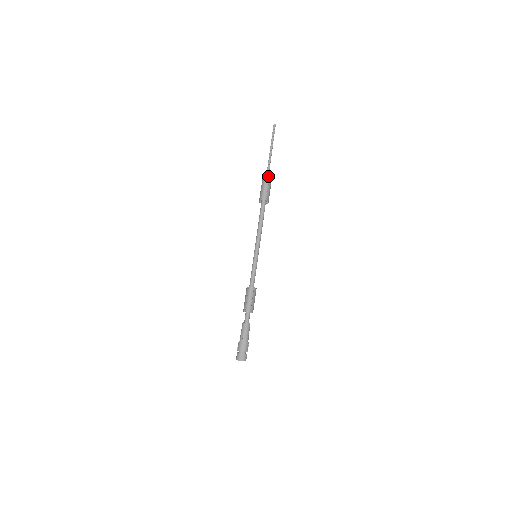
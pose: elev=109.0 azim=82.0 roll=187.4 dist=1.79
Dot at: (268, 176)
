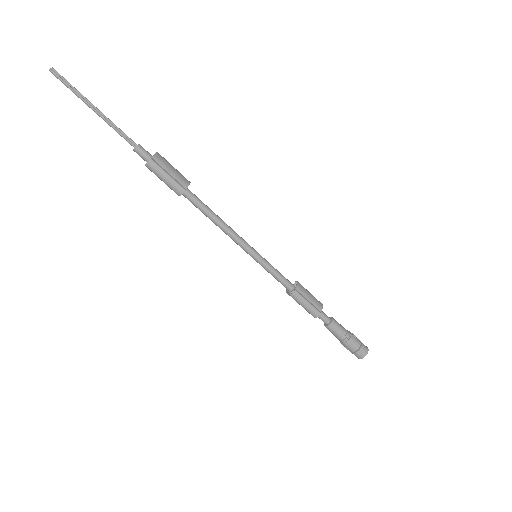
Dot at: (145, 155)
